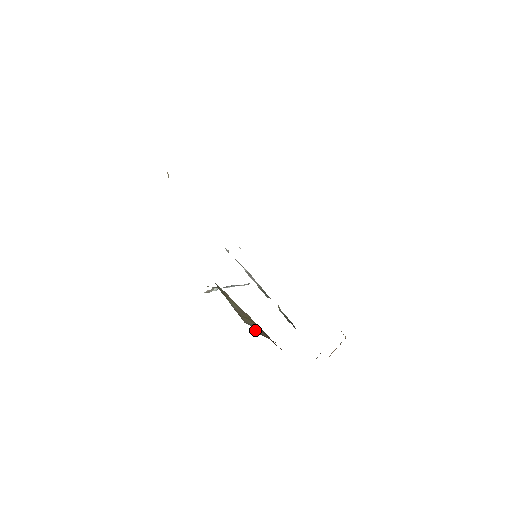
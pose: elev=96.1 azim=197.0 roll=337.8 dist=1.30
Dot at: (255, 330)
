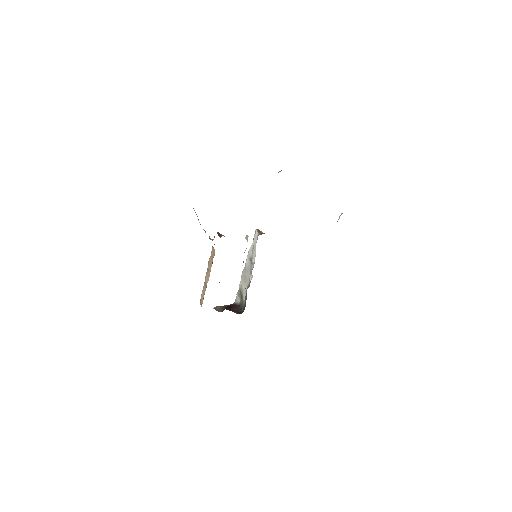
Dot at: occluded
